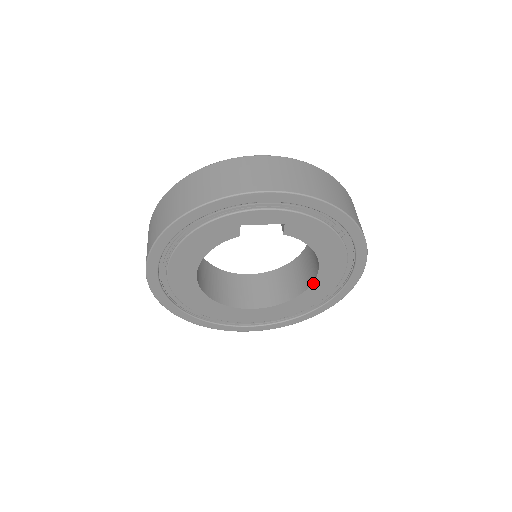
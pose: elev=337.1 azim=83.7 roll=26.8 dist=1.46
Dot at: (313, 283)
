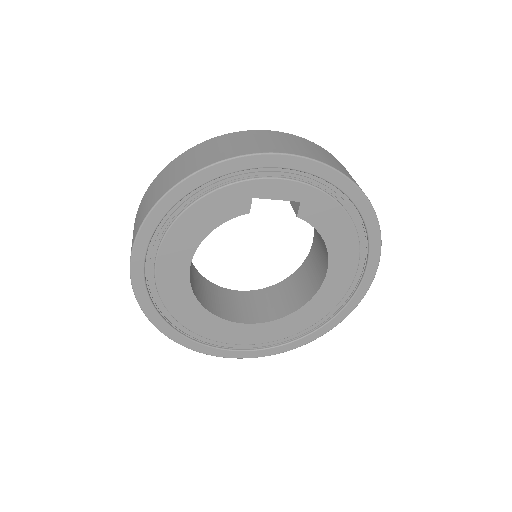
Dot at: (318, 291)
